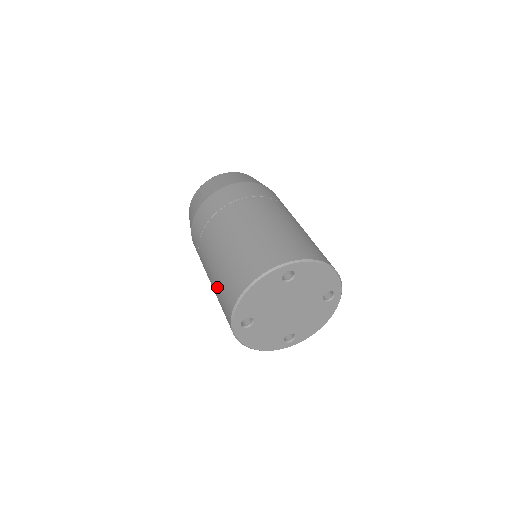
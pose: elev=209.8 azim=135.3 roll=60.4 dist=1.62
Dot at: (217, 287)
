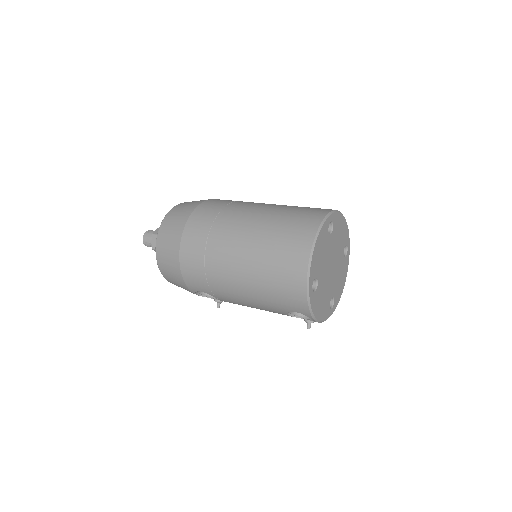
Dot at: (265, 273)
